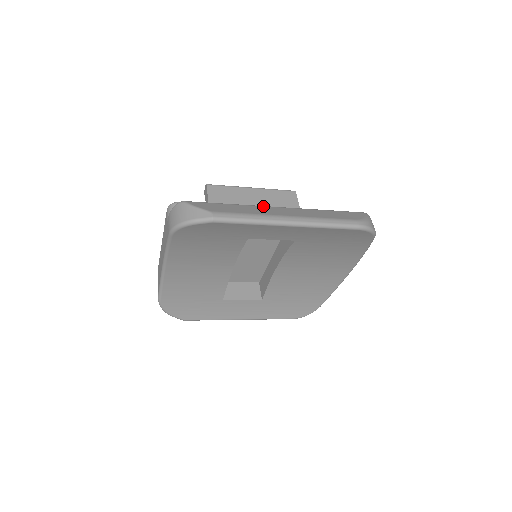
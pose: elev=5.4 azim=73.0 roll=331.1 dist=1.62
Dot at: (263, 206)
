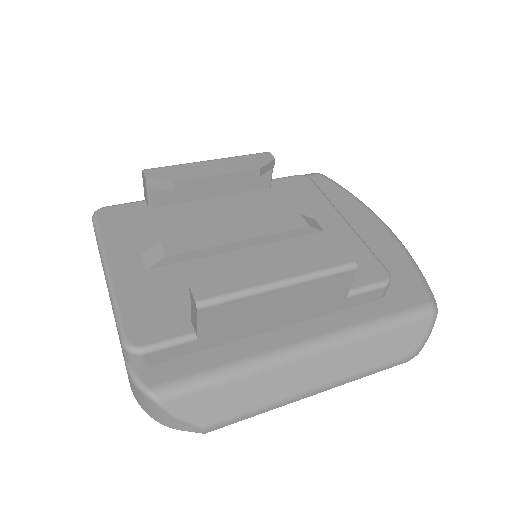
Dot at: (286, 364)
